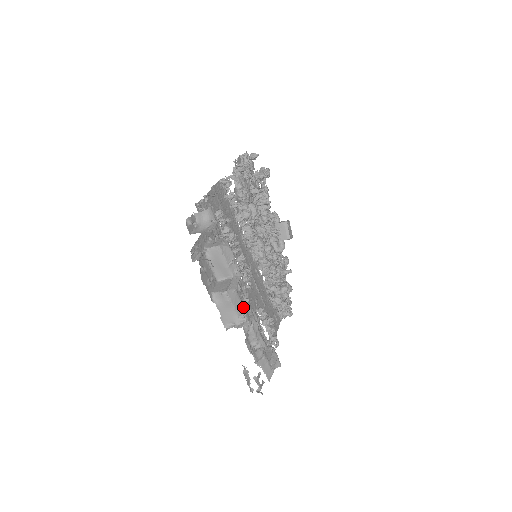
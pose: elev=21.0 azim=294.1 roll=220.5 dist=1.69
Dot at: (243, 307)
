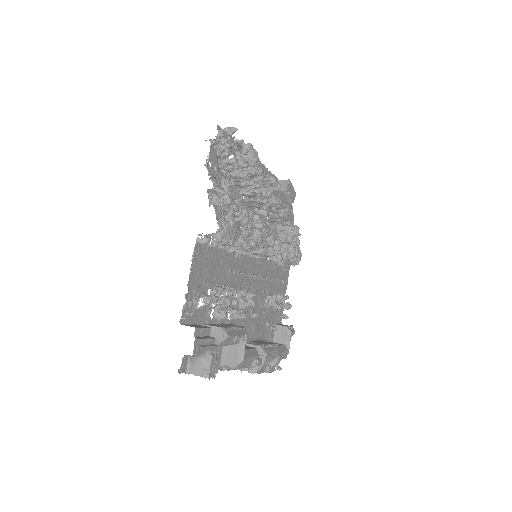
Dot at: (253, 358)
